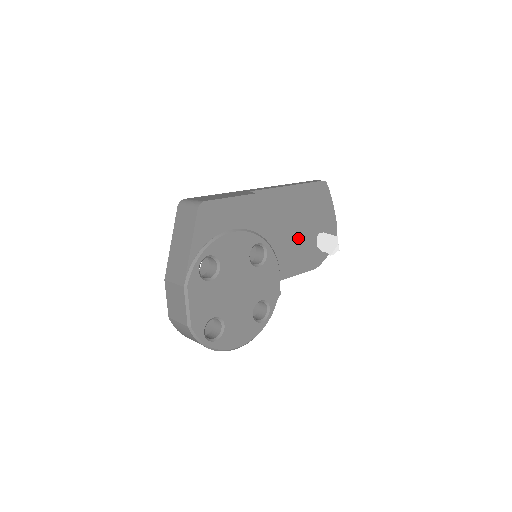
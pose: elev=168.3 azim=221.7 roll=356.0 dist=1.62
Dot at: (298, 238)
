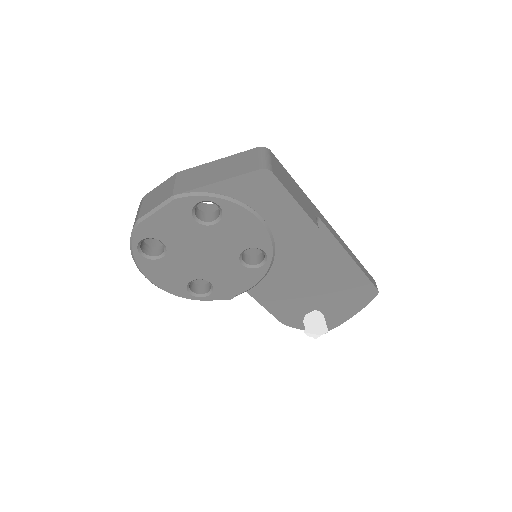
Dot at: (302, 291)
